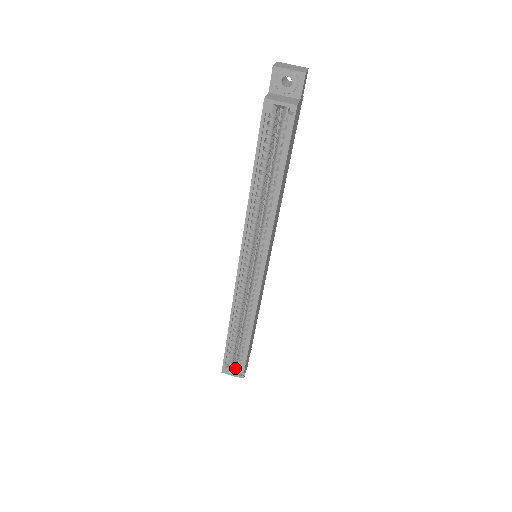
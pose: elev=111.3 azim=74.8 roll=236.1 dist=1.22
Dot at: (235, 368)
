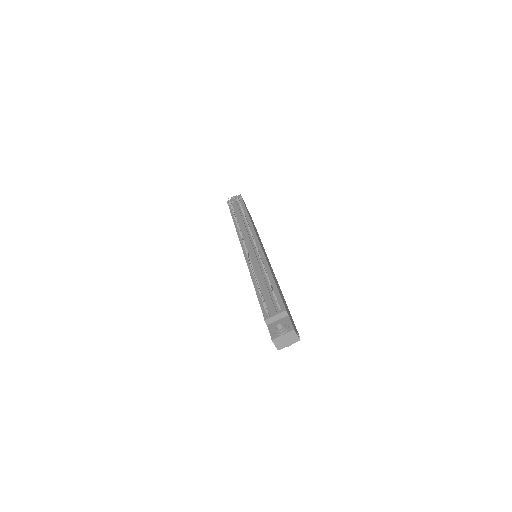
Dot at: occluded
